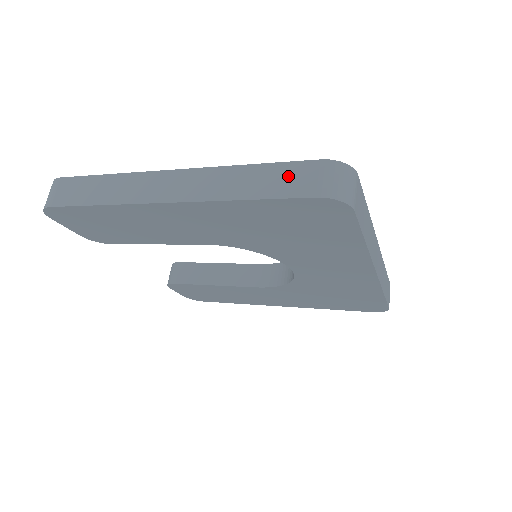
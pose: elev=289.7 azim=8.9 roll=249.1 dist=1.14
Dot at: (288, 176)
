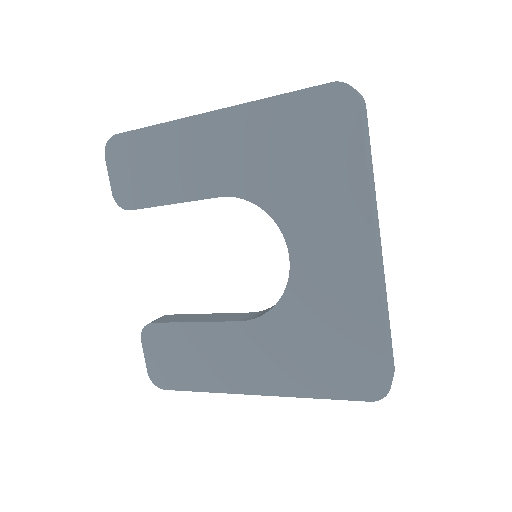
Dot at: occluded
